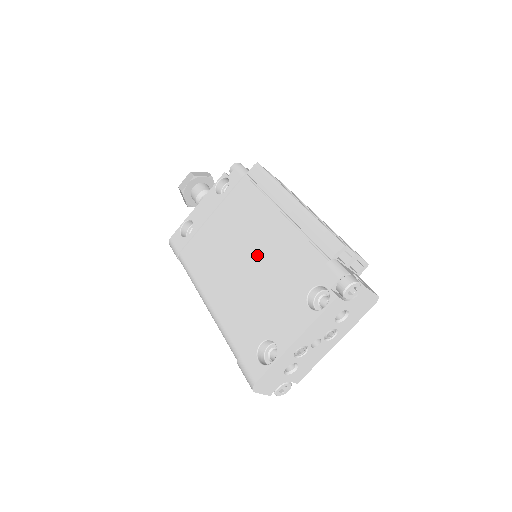
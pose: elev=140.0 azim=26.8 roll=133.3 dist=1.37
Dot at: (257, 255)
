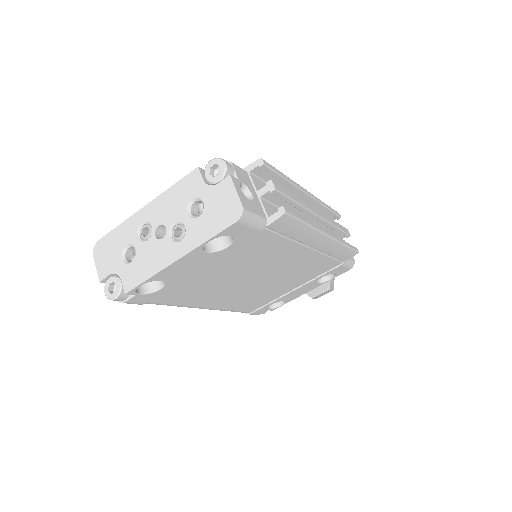
Dot at: occluded
